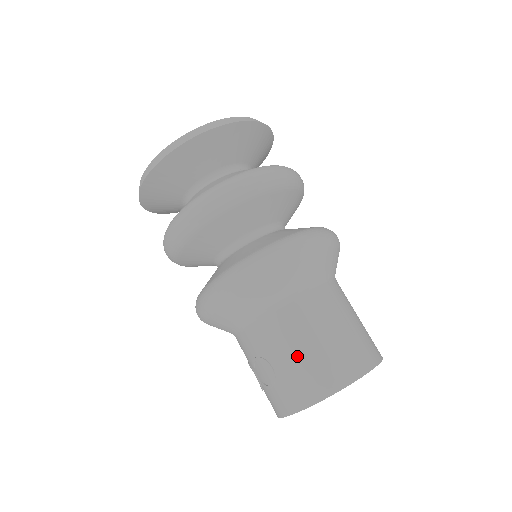
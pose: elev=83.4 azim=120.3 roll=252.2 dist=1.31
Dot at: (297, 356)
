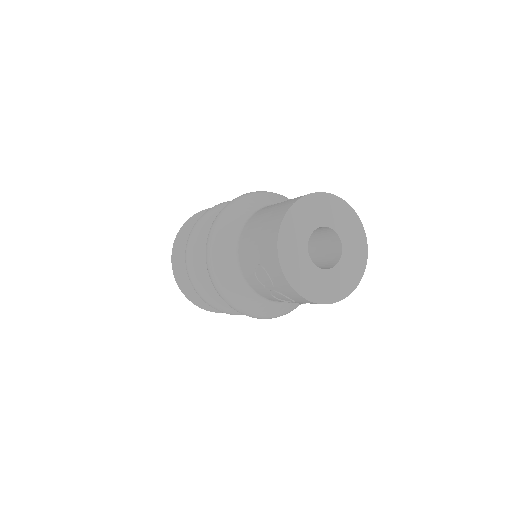
Dot at: (257, 239)
